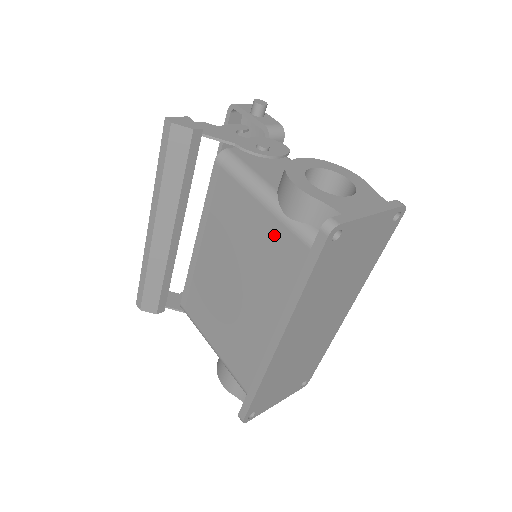
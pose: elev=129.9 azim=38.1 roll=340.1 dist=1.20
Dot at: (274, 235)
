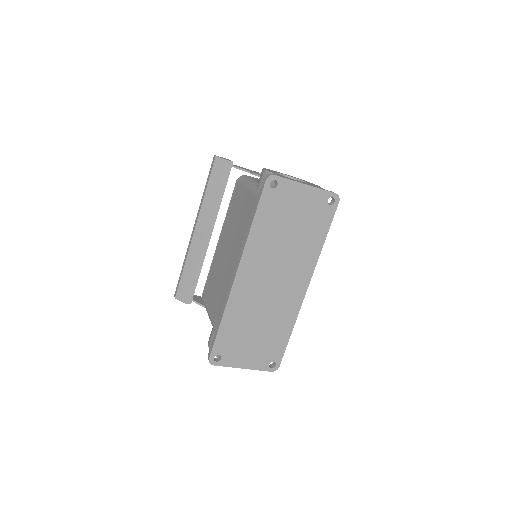
Dot at: (250, 205)
